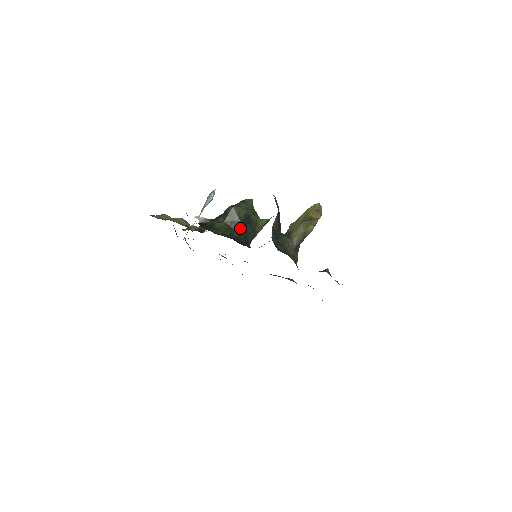
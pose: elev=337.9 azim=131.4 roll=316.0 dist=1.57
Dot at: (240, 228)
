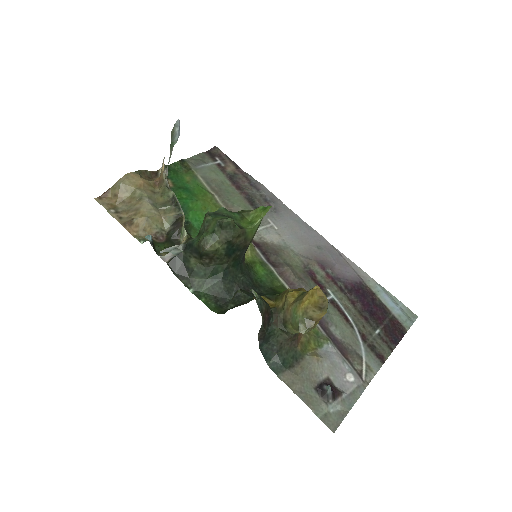
Dot at: (224, 262)
